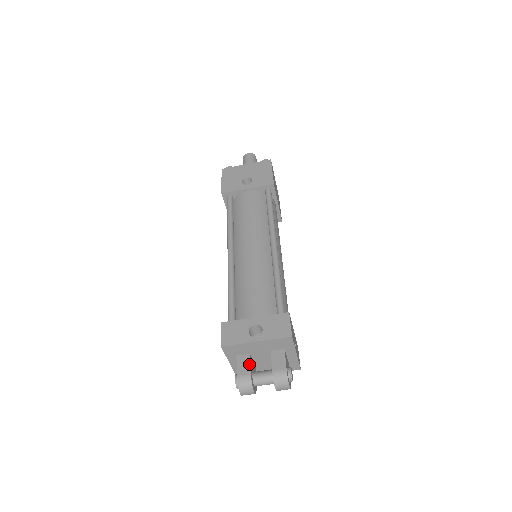
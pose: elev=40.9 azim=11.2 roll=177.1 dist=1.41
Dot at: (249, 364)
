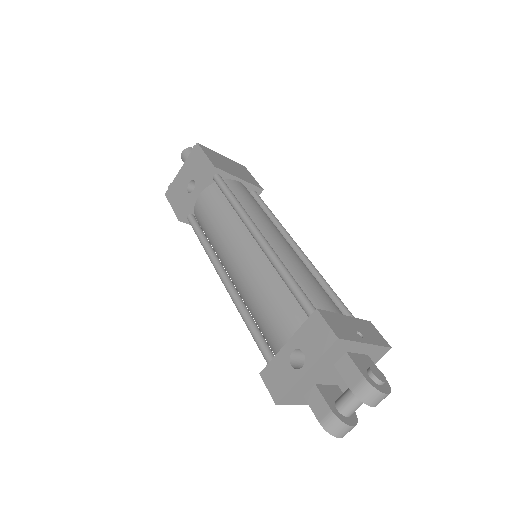
Dot at: (322, 399)
